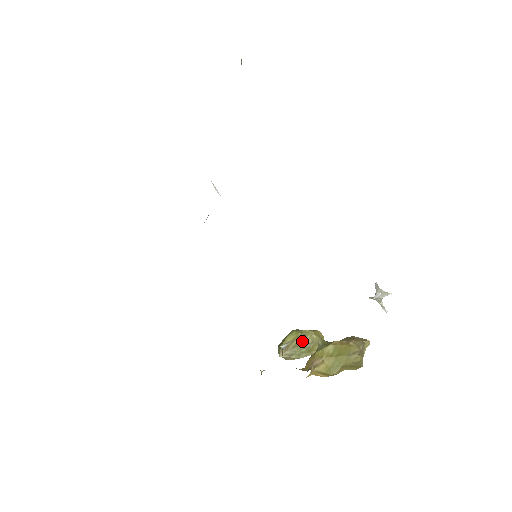
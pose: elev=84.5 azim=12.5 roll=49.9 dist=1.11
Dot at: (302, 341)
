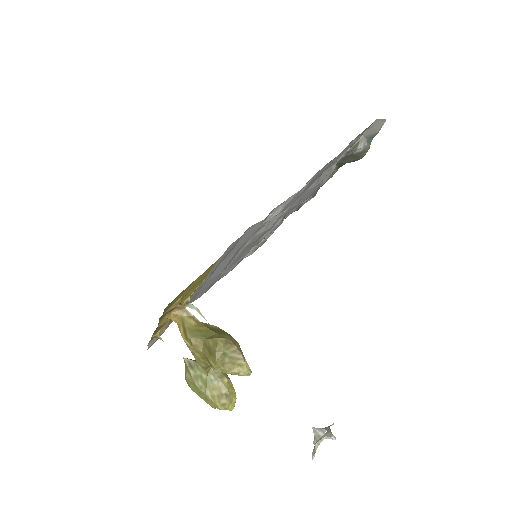
Dot at: occluded
